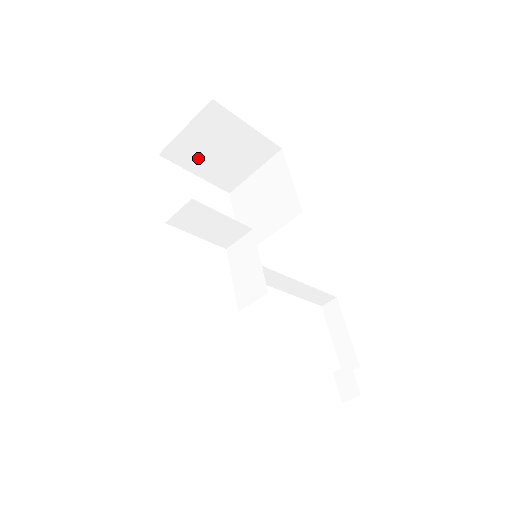
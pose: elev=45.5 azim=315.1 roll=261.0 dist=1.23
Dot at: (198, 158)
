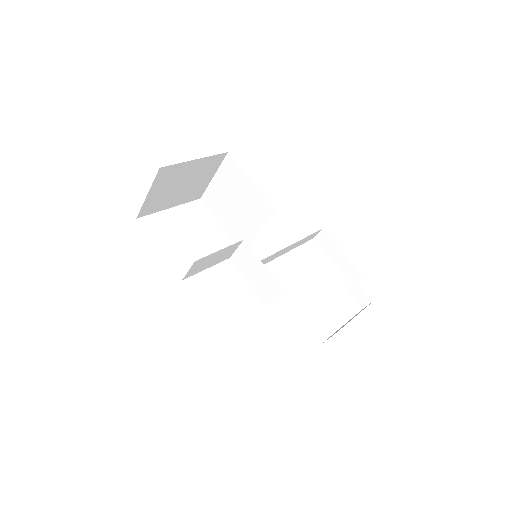
Dot at: (166, 200)
